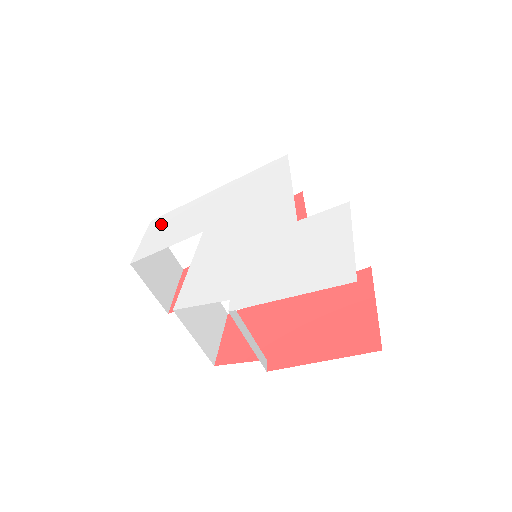
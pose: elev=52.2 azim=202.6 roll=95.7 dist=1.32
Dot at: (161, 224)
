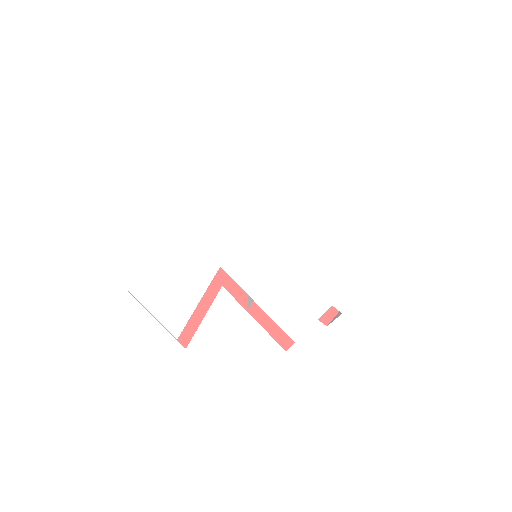
Dot at: (148, 283)
